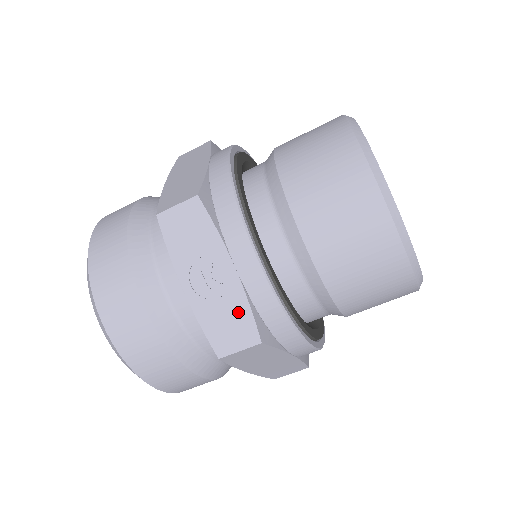
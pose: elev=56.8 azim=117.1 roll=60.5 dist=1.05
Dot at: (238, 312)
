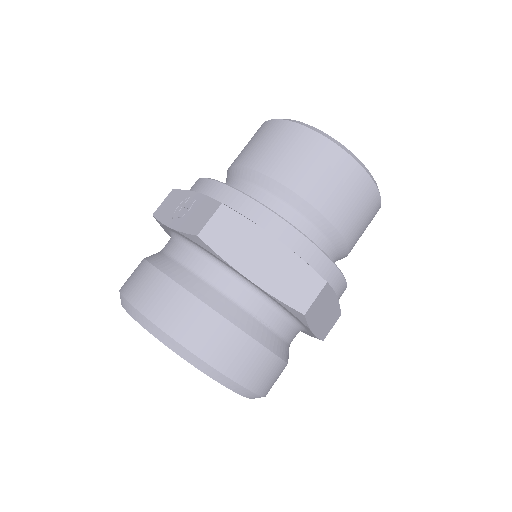
Dot at: (204, 205)
